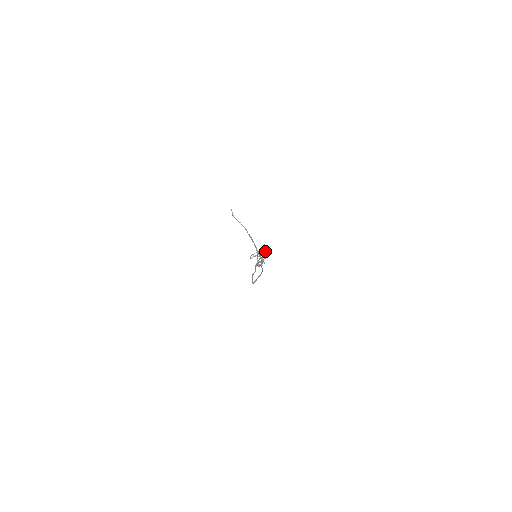
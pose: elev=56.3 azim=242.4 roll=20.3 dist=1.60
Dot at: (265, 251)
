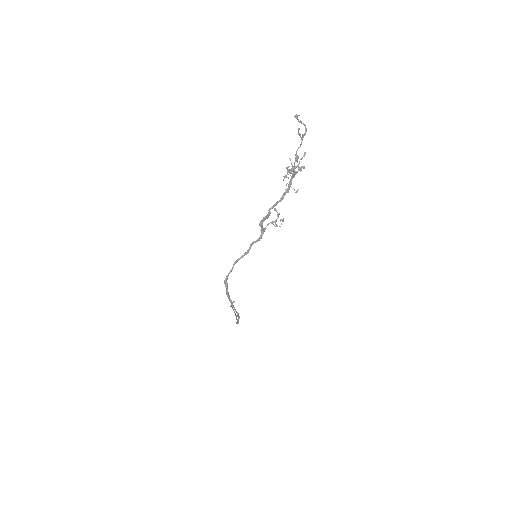
Dot at: (294, 190)
